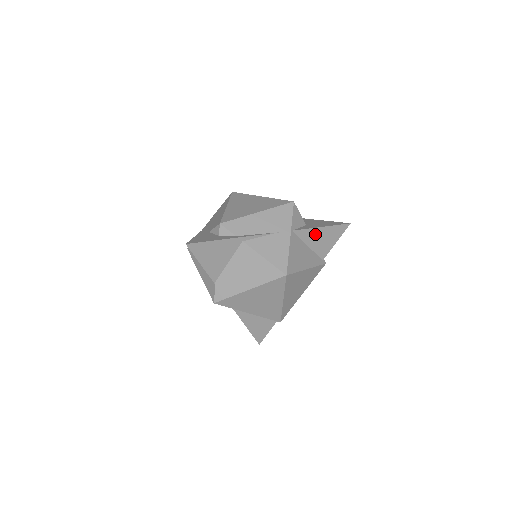
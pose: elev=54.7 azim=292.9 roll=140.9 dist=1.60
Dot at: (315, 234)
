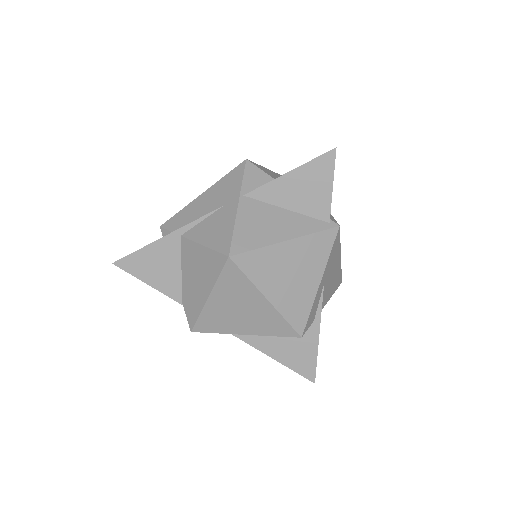
Dot at: (285, 187)
